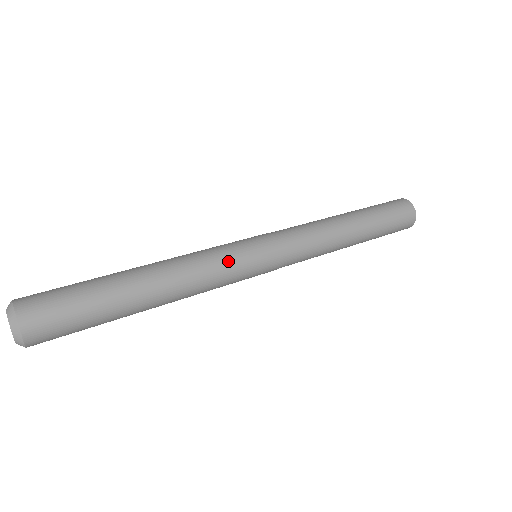
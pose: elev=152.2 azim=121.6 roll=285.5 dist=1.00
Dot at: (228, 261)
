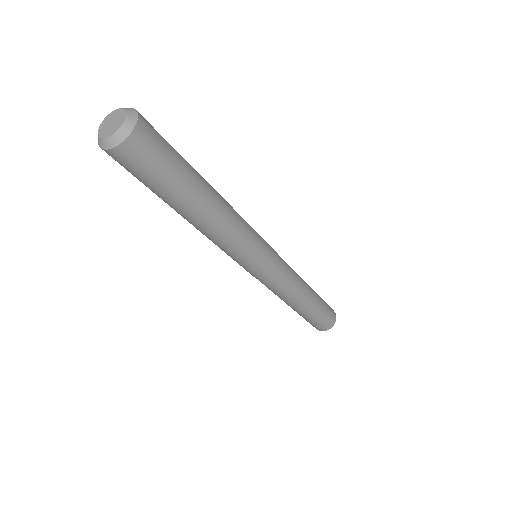
Dot at: (254, 234)
